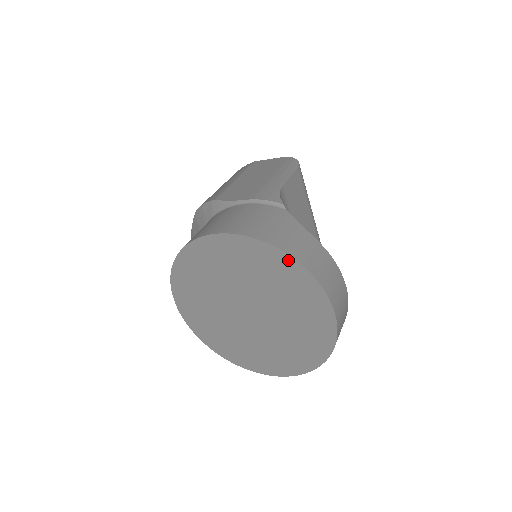
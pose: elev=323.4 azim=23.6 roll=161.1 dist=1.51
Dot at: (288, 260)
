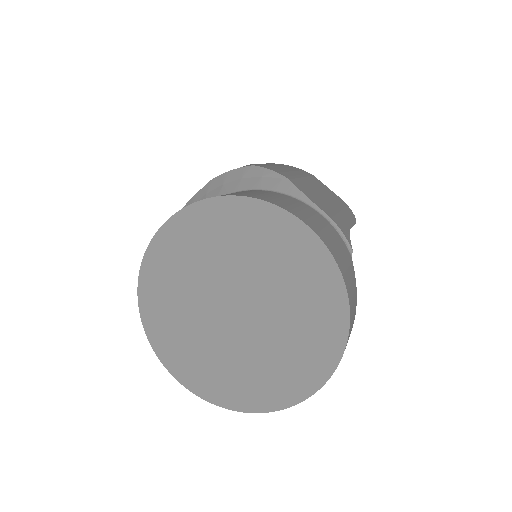
Dot at: (343, 310)
